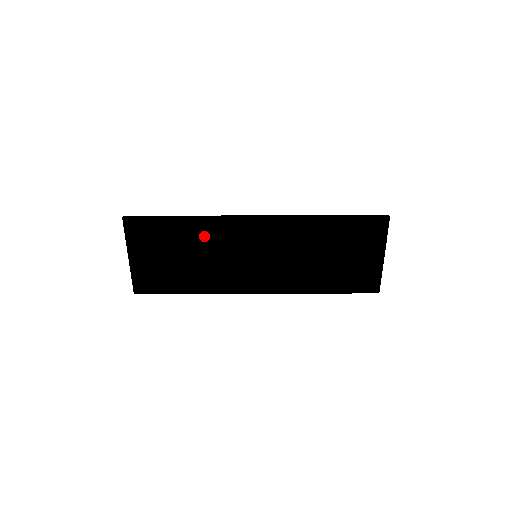
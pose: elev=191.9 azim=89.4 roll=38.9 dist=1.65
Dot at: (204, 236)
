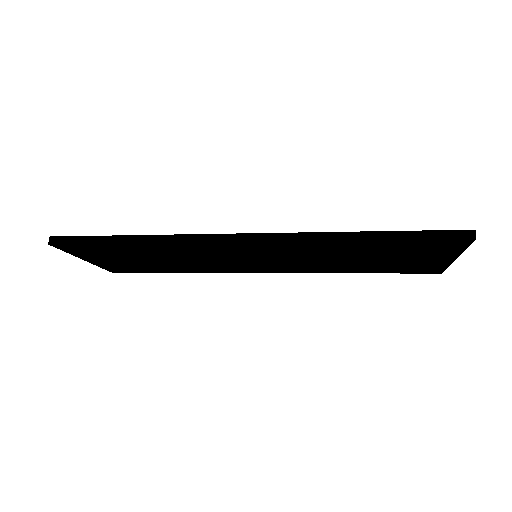
Dot at: (173, 251)
